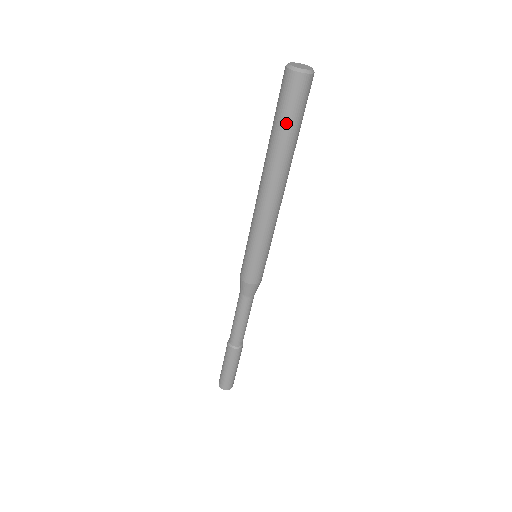
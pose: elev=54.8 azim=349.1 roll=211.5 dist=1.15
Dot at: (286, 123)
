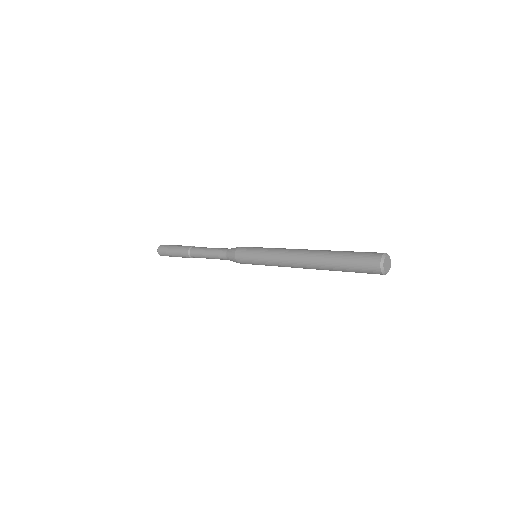
Dot at: (348, 271)
